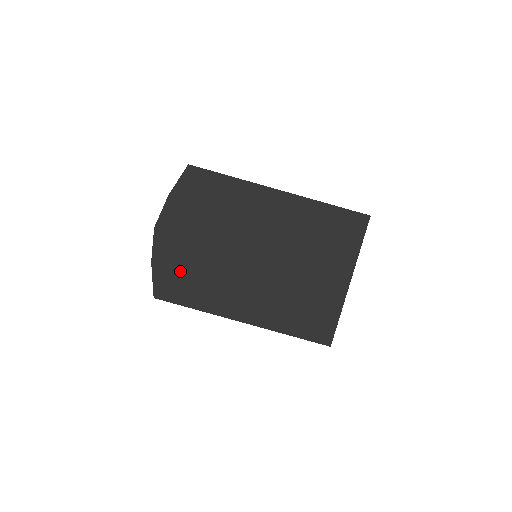
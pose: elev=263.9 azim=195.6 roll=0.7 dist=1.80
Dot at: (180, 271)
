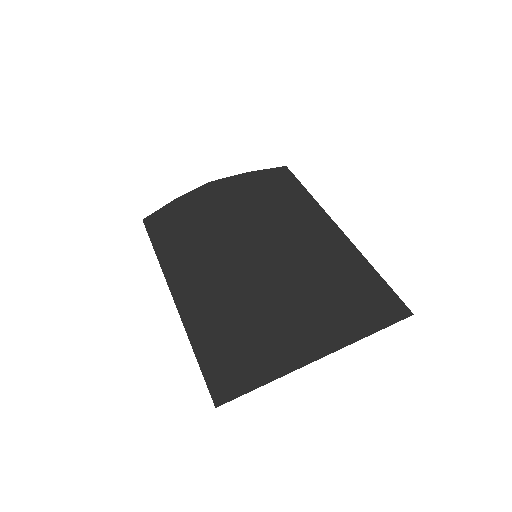
Dot at: (186, 219)
